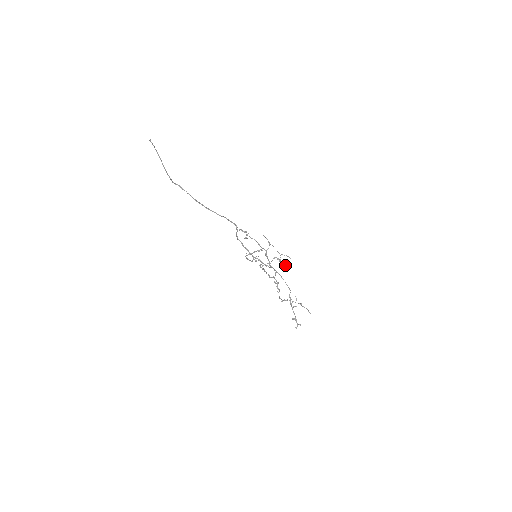
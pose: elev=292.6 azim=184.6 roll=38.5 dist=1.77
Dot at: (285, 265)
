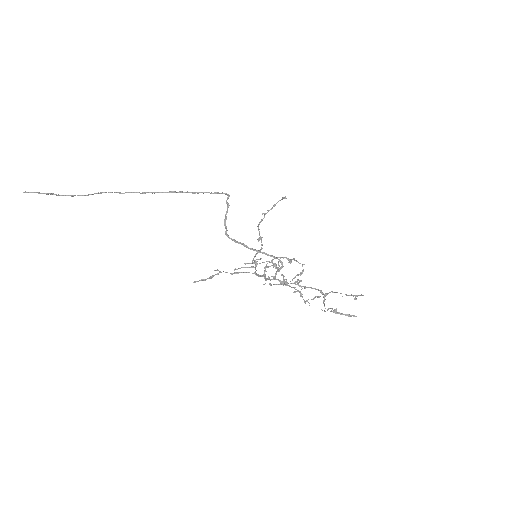
Dot at: occluded
